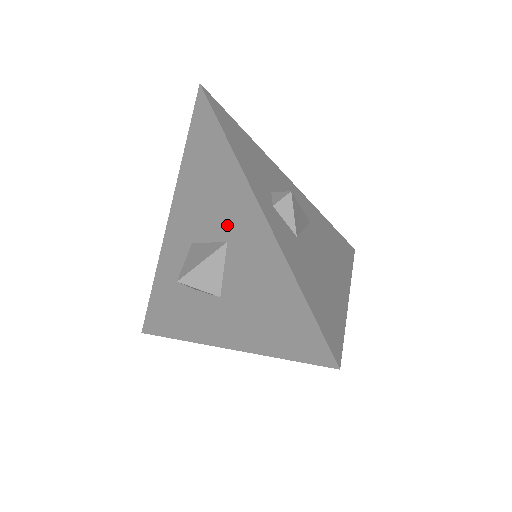
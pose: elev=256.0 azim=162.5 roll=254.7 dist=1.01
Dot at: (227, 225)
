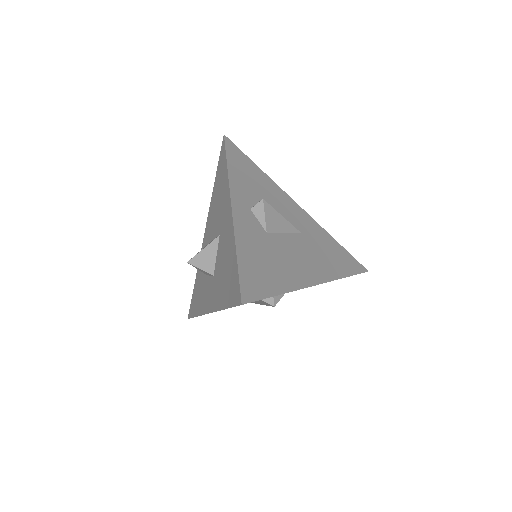
Dot at: (221, 223)
